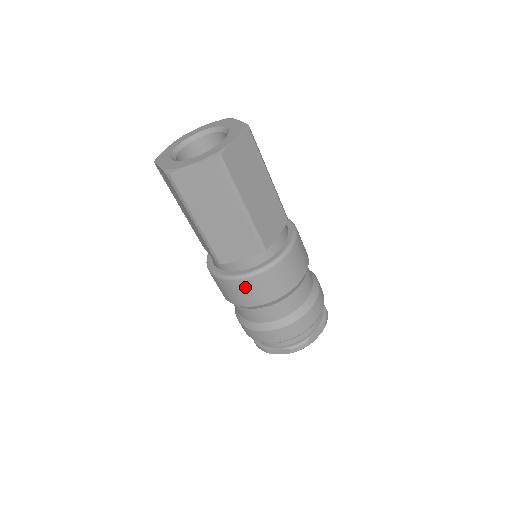
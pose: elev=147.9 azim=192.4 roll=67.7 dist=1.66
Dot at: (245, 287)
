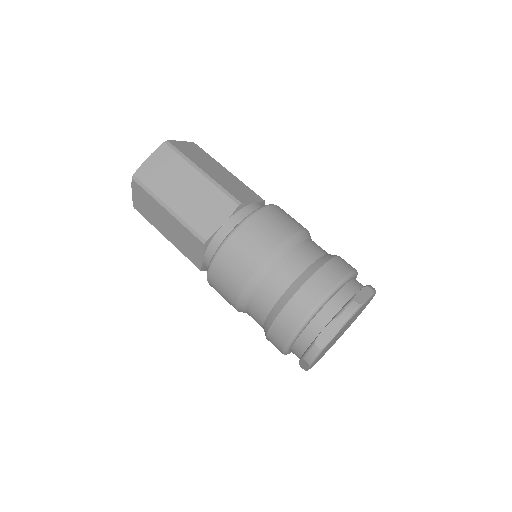
Dot at: (215, 286)
